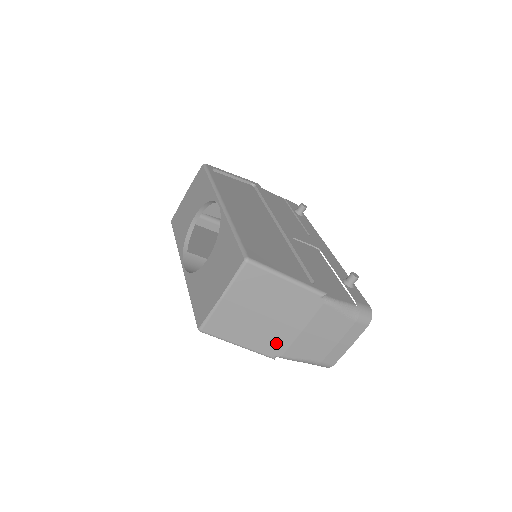
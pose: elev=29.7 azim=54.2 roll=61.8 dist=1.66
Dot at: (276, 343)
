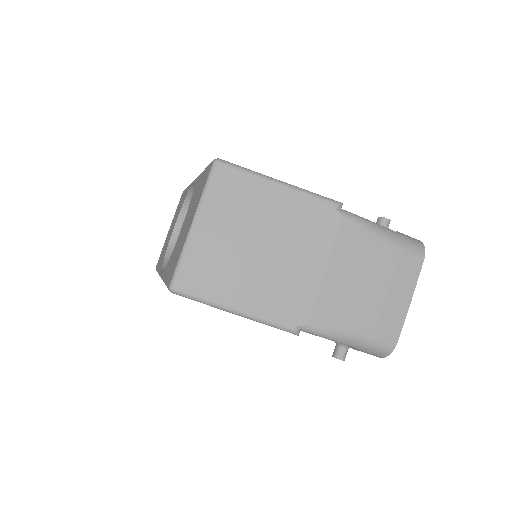
Dot at: (291, 299)
